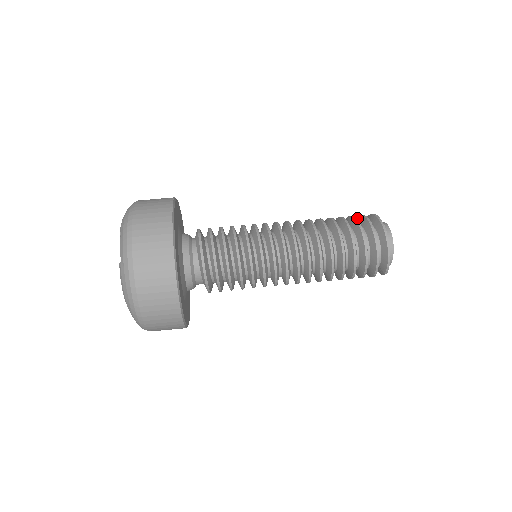
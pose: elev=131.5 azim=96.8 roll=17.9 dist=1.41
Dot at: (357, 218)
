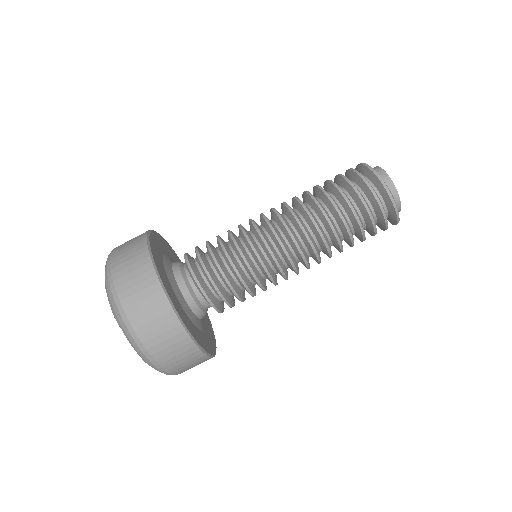
Dot at: (354, 174)
